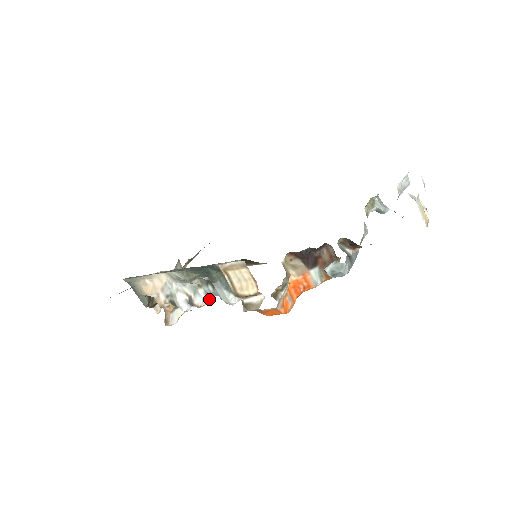
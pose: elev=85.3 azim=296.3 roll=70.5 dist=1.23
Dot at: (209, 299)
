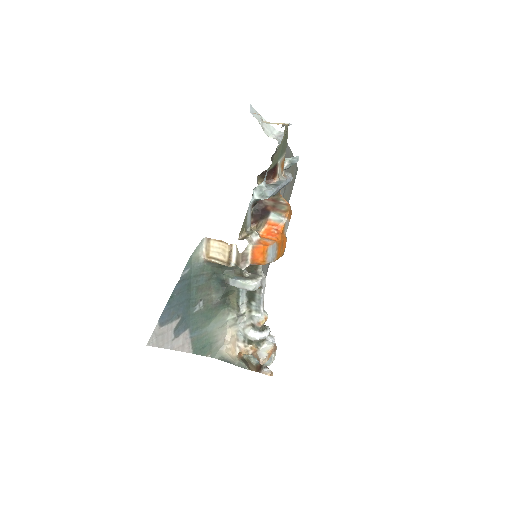
Dot at: (266, 316)
